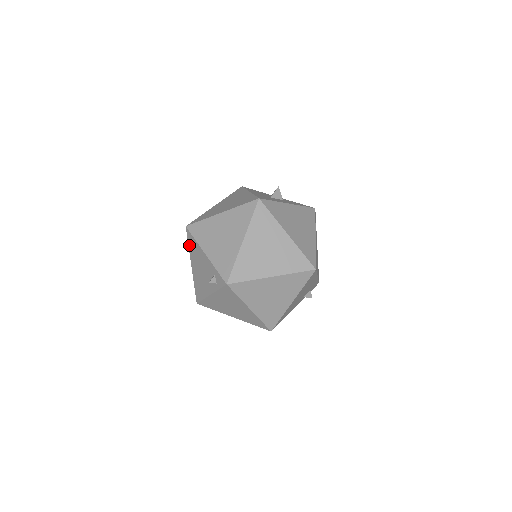
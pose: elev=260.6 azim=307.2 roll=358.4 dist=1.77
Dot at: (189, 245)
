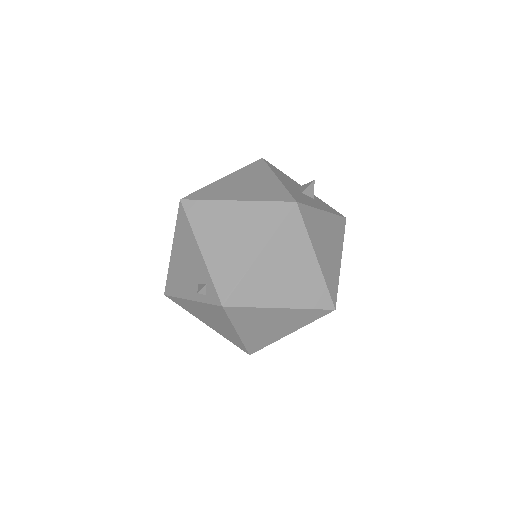
Dot at: (177, 224)
